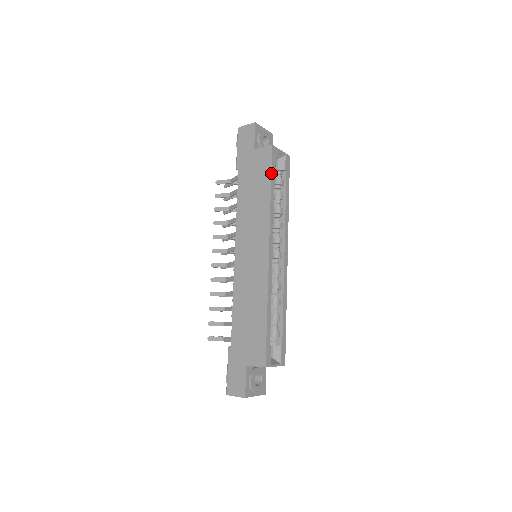
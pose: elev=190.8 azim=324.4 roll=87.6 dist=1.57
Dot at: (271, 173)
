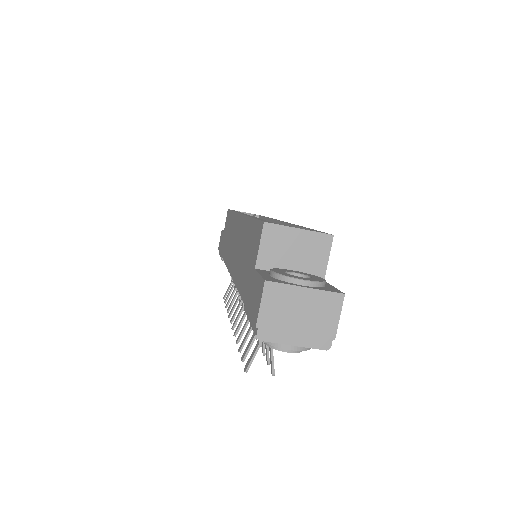
Dot at: (230, 210)
